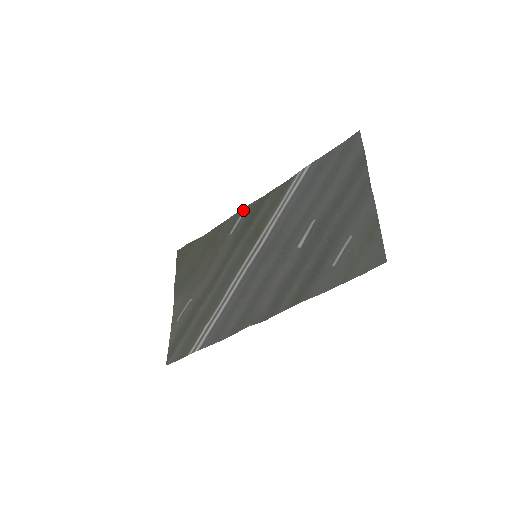
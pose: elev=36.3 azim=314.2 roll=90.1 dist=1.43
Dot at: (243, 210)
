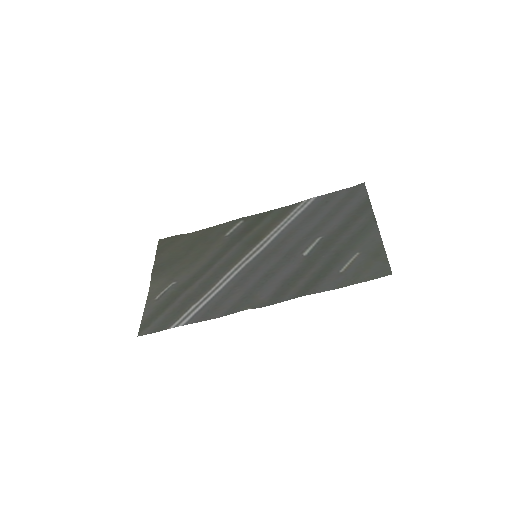
Dot at: (242, 219)
